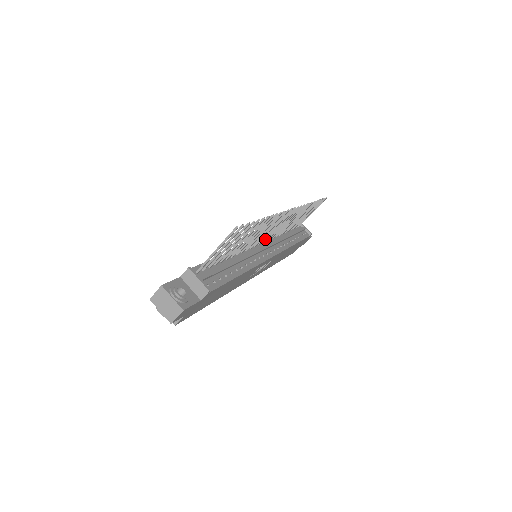
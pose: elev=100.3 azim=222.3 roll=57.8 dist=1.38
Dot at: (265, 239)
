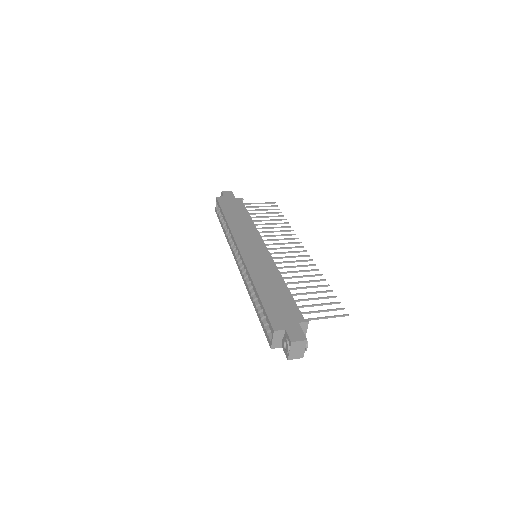
Dot at: (270, 249)
